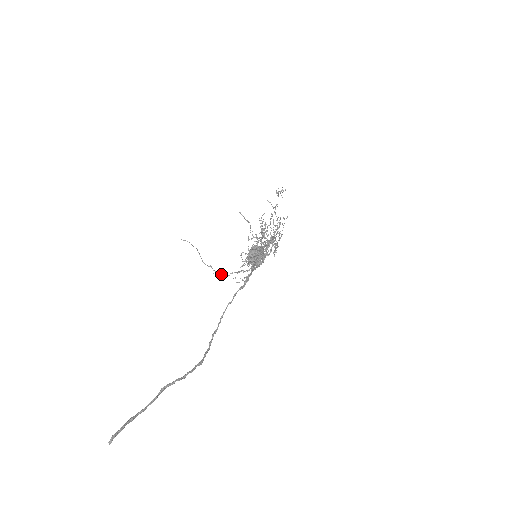
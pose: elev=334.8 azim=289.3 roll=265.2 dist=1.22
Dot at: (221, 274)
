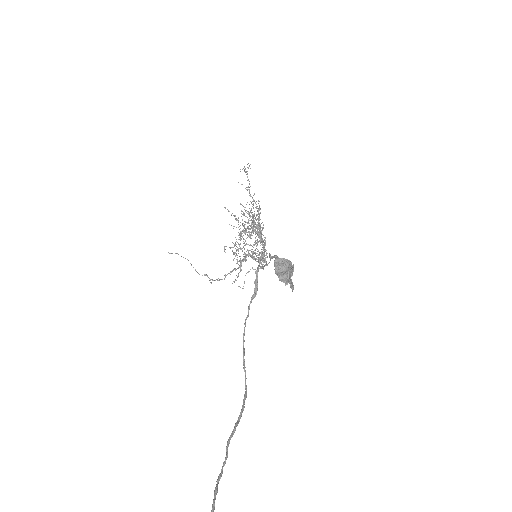
Dot at: occluded
